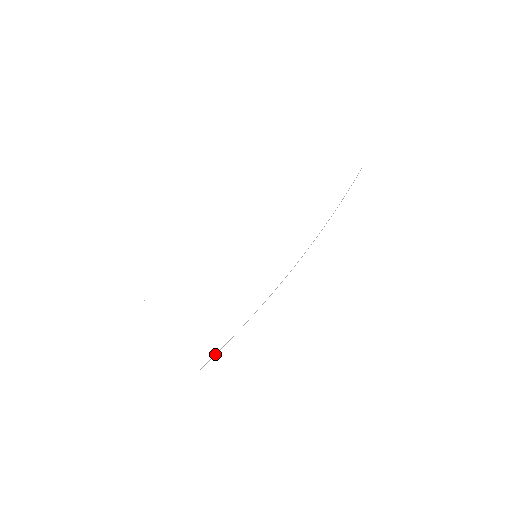
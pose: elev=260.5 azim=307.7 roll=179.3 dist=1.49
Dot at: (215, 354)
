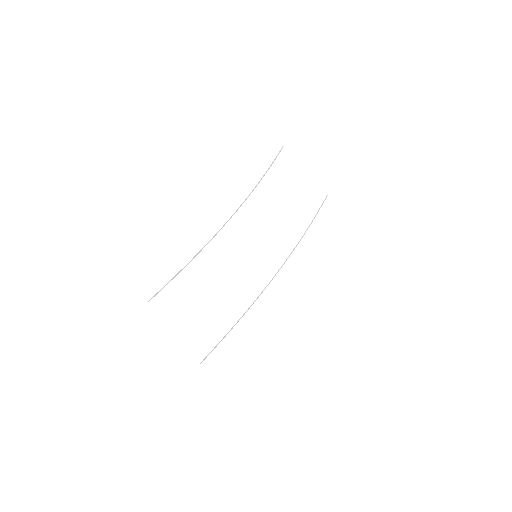
Dot at: (214, 347)
